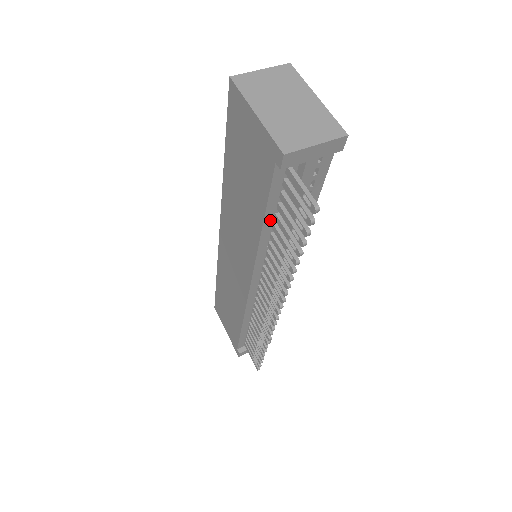
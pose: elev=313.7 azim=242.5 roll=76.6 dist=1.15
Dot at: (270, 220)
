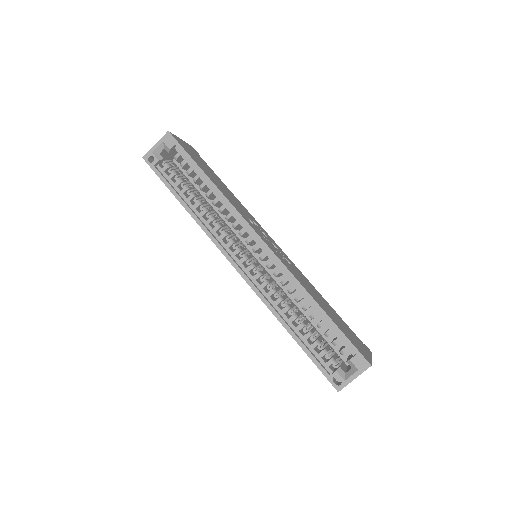
Dot at: occluded
